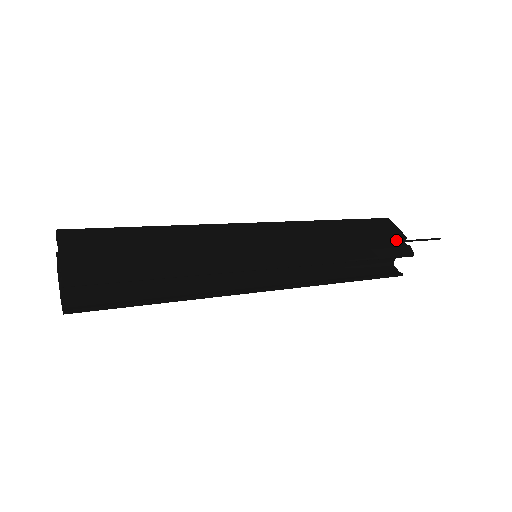
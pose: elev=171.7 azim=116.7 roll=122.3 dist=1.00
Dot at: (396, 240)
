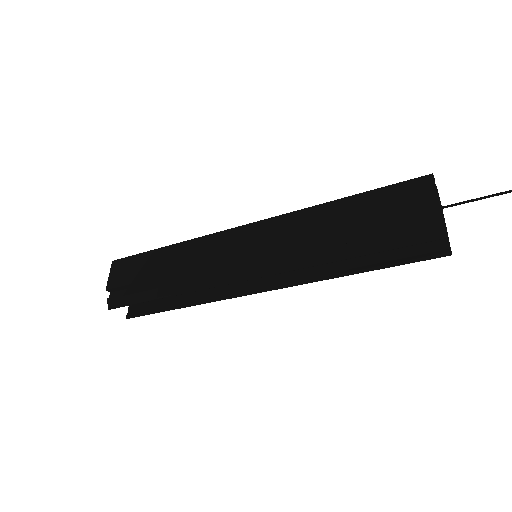
Dot at: (422, 216)
